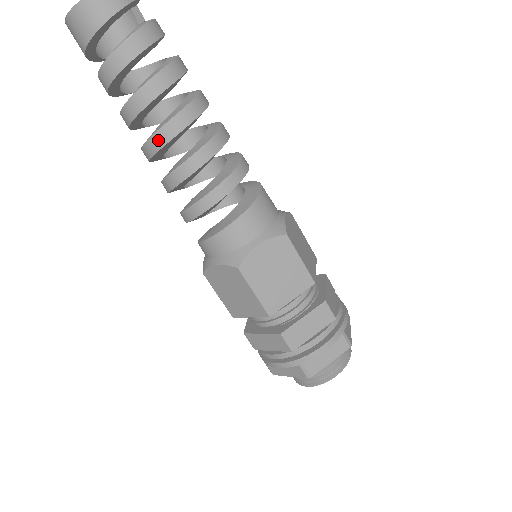
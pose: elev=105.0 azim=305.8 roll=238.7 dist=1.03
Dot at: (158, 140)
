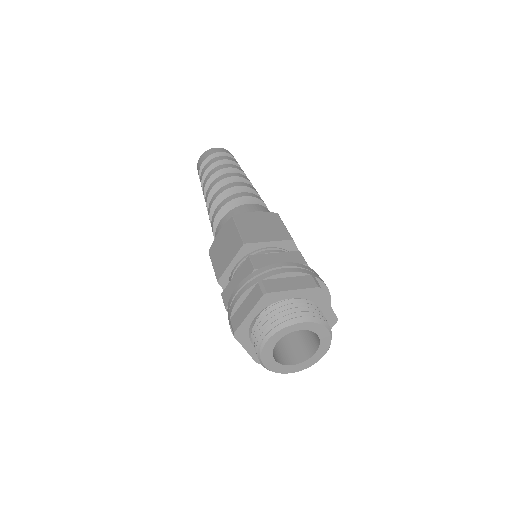
Dot at: (215, 182)
